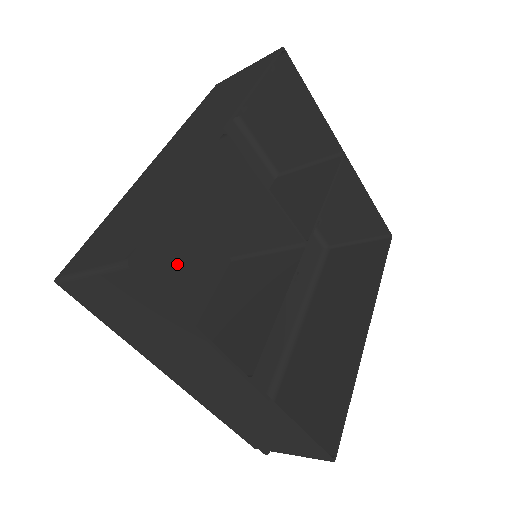
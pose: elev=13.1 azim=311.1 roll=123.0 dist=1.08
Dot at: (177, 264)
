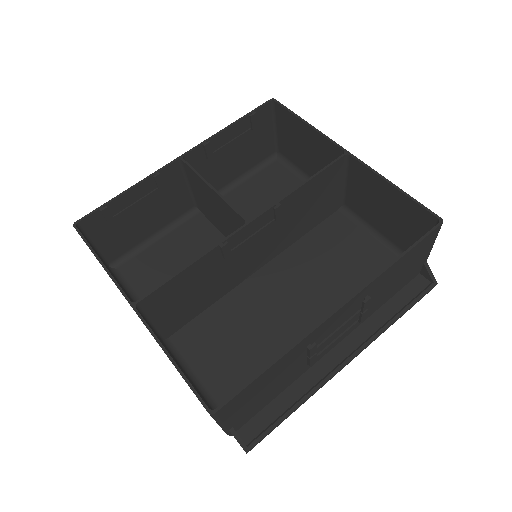
Dot at: occluded
